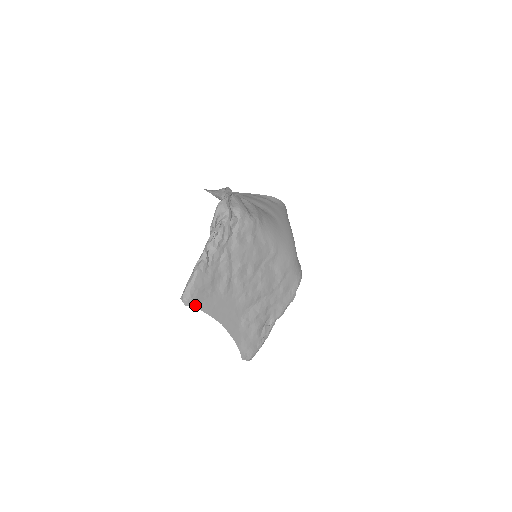
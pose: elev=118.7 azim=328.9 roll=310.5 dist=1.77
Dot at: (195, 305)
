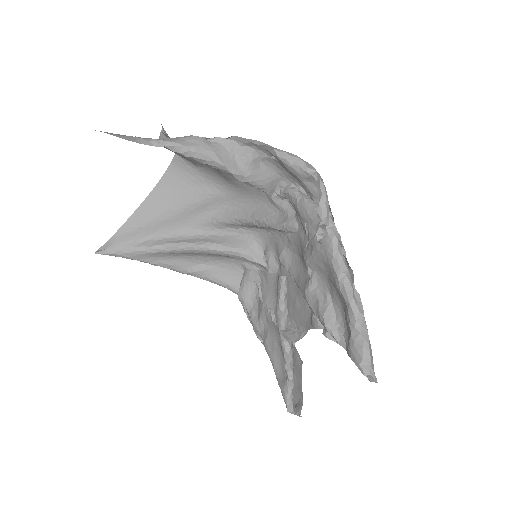
Dot at: occluded
